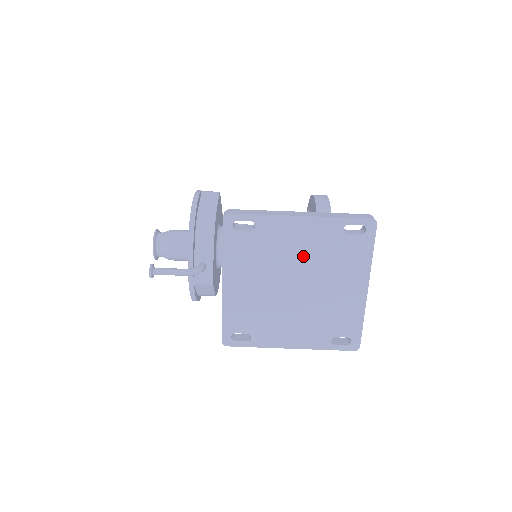
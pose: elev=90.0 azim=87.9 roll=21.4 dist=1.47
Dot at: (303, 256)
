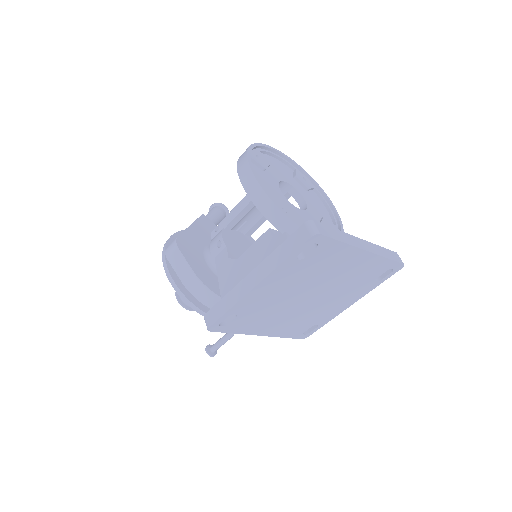
Dot at: (291, 289)
